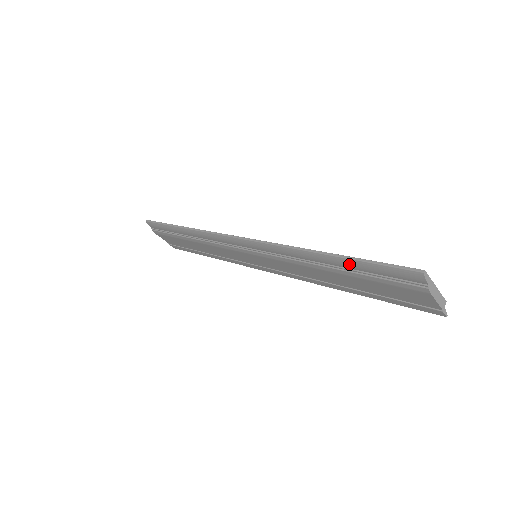
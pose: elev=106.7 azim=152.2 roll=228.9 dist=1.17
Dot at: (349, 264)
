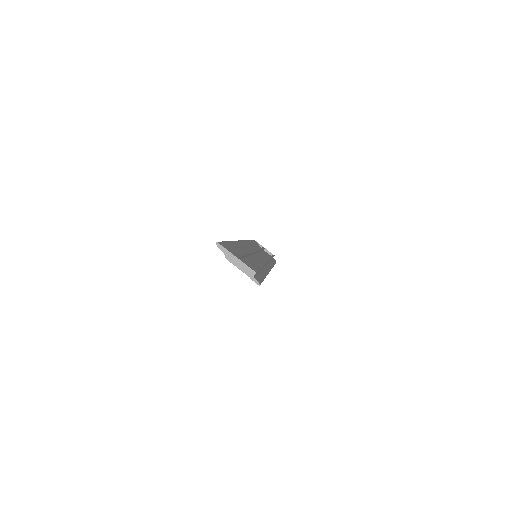
Dot at: occluded
